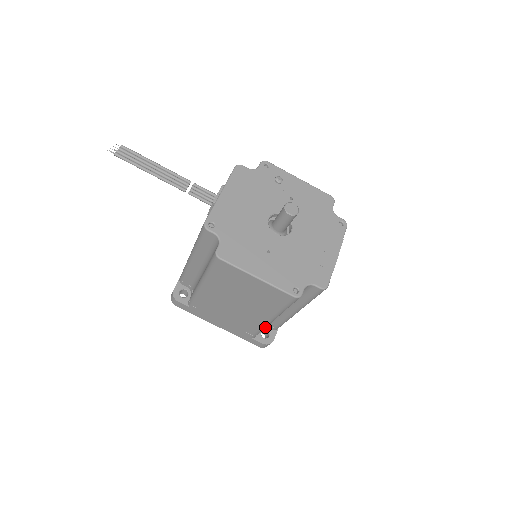
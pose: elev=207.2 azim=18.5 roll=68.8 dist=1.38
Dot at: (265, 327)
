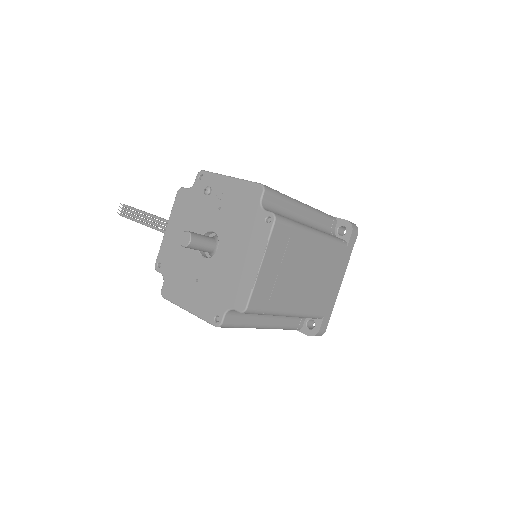
Dot at: (279, 328)
